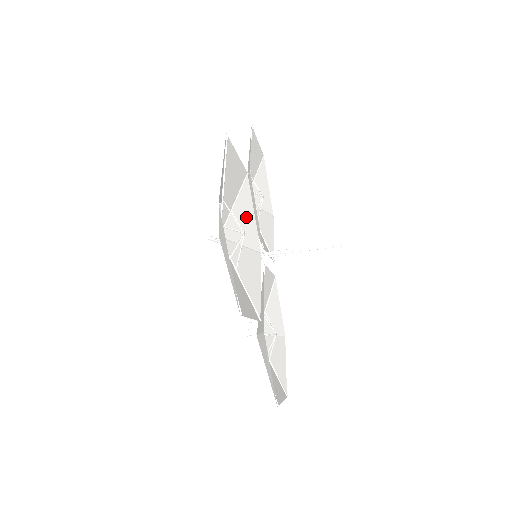
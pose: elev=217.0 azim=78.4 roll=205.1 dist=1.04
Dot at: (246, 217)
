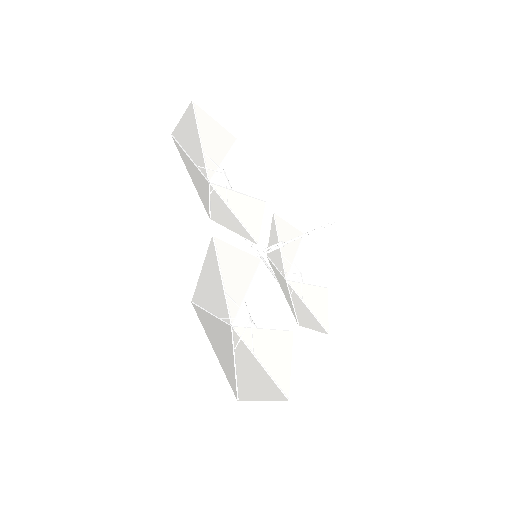
Dot at: (235, 266)
